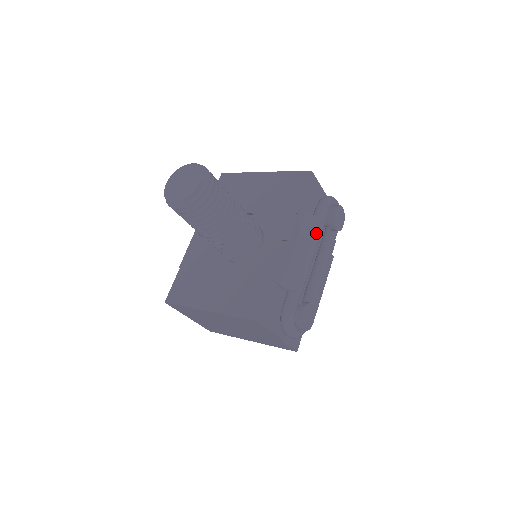
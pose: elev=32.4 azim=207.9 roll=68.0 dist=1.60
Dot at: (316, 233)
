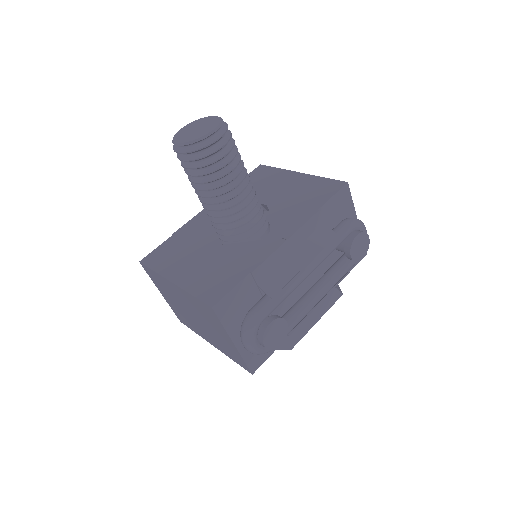
Dot at: (325, 248)
